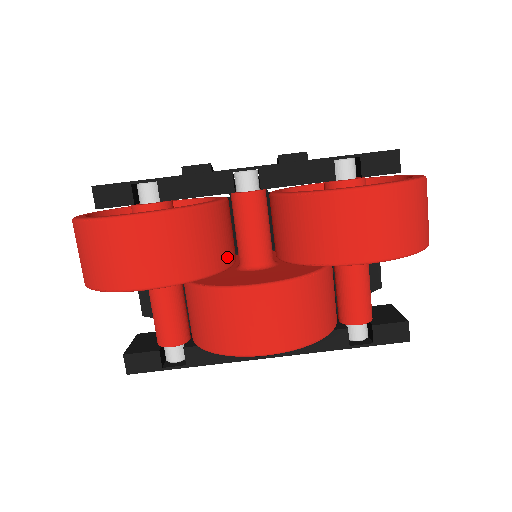
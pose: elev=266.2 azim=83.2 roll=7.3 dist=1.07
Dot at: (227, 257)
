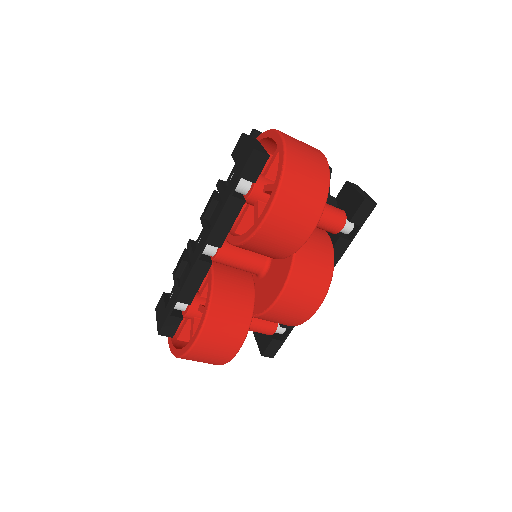
Dot at: (248, 288)
